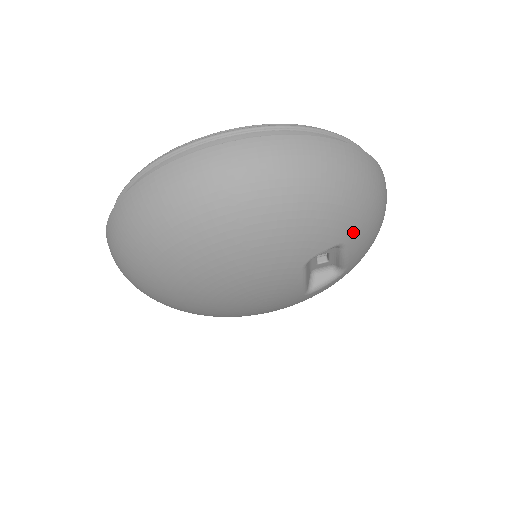
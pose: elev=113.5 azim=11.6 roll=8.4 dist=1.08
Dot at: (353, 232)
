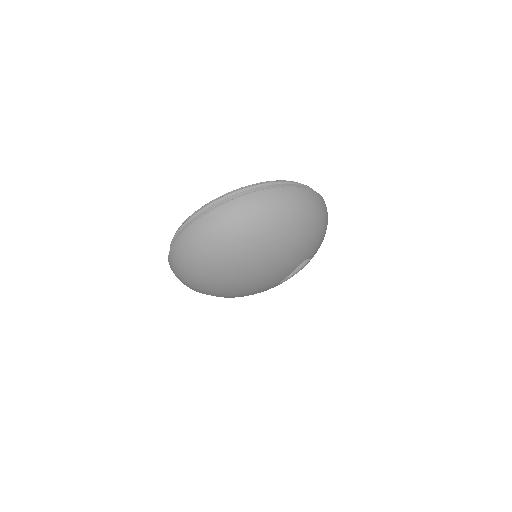
Dot at: occluded
